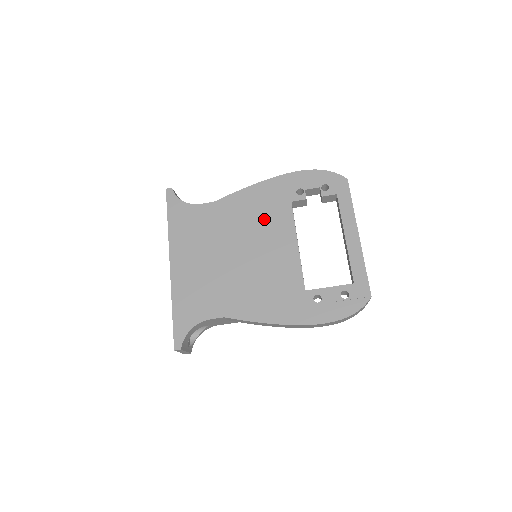
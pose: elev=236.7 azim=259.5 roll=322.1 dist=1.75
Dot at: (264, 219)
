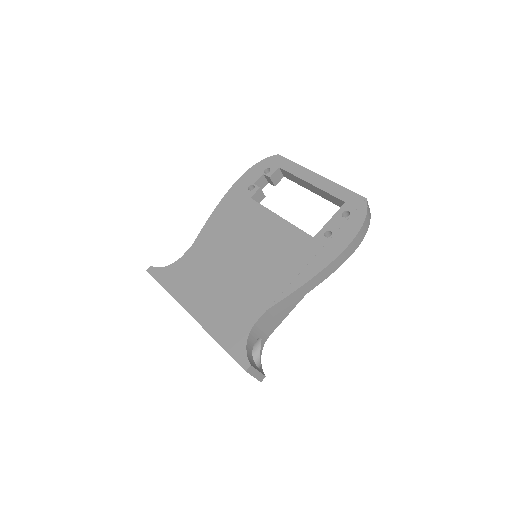
Dot at: (239, 224)
